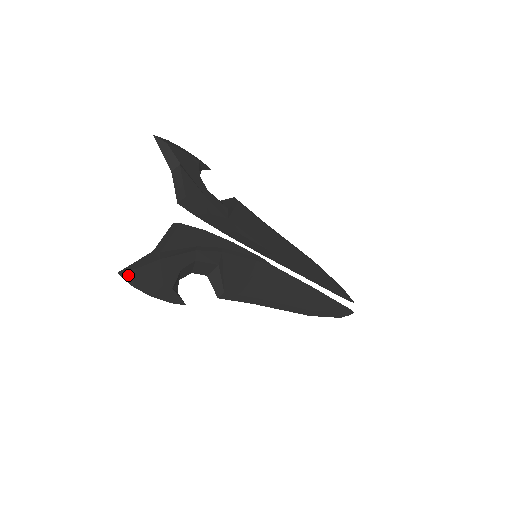
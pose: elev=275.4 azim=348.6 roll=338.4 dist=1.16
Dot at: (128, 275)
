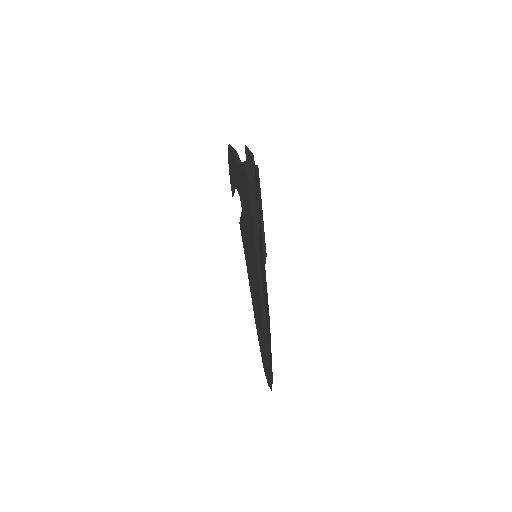
Dot at: (248, 153)
